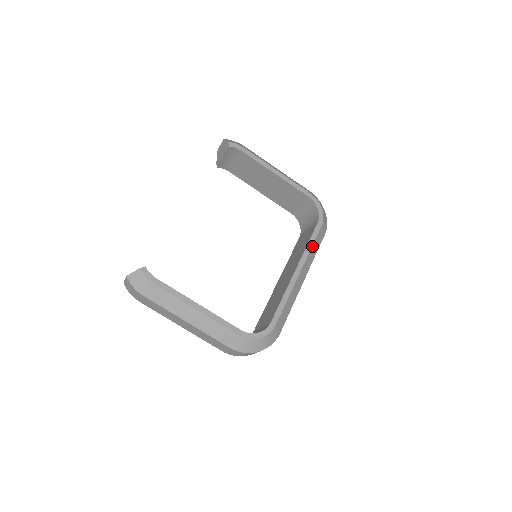
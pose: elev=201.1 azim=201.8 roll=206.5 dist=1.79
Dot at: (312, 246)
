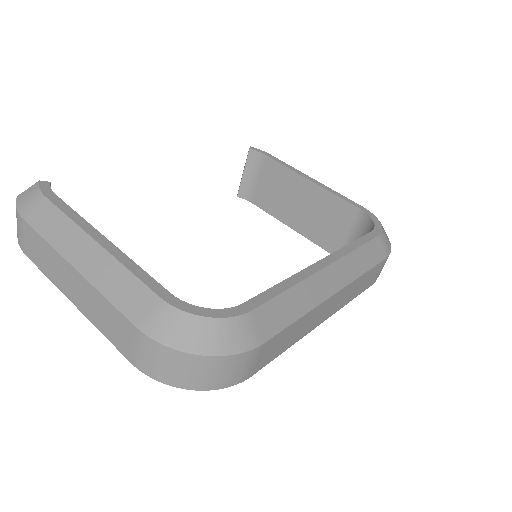
Dot at: (357, 249)
